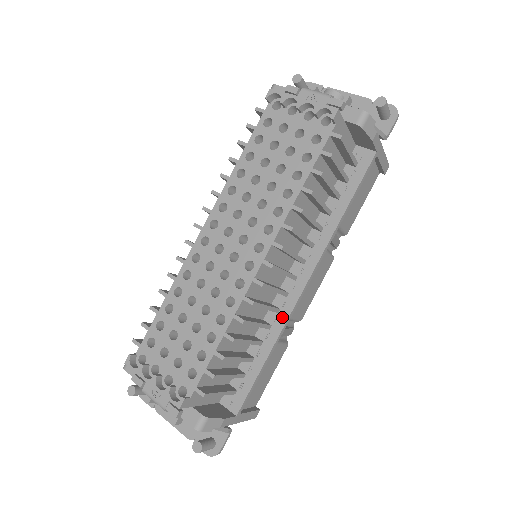
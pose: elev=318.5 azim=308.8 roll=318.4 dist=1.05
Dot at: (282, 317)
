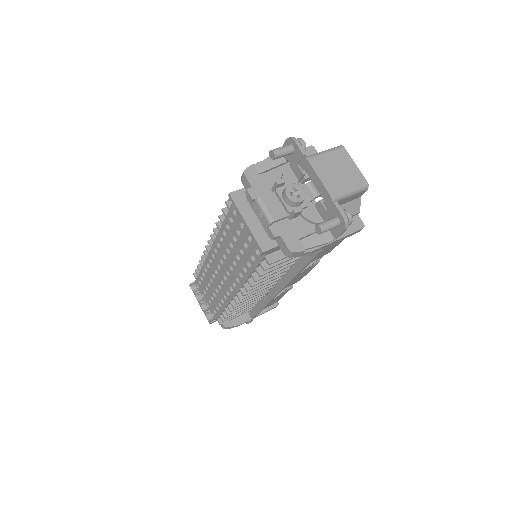
Dot at: (269, 296)
